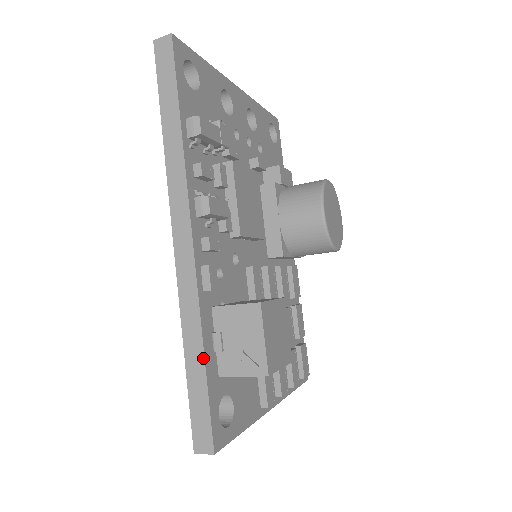
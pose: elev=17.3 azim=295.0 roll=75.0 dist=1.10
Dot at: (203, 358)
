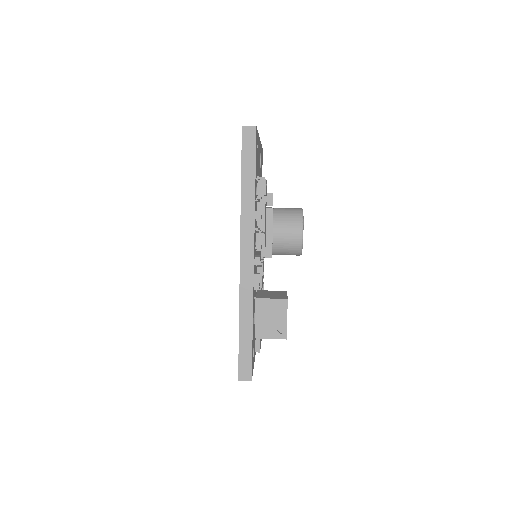
Dot at: (252, 328)
